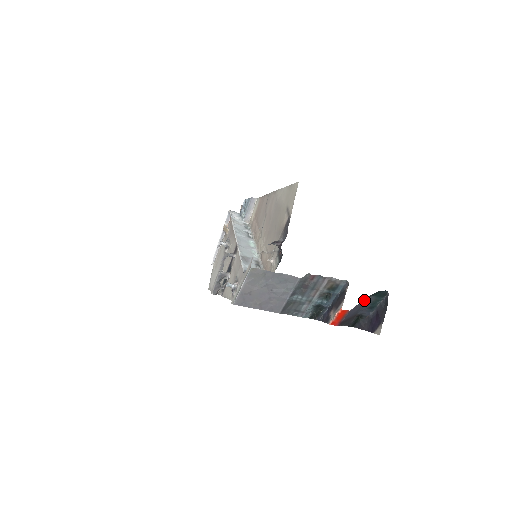
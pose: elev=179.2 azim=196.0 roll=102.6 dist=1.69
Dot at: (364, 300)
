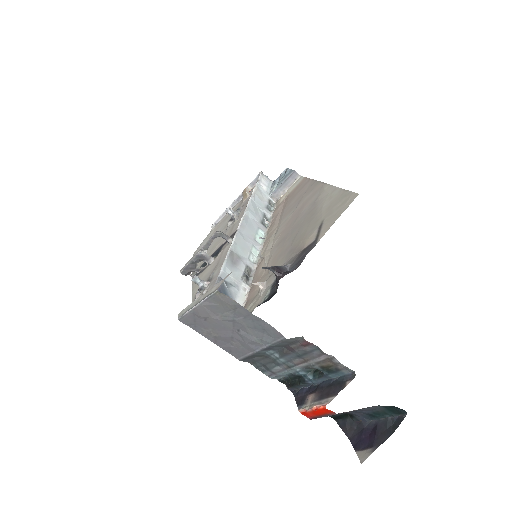
Dot at: occluded
